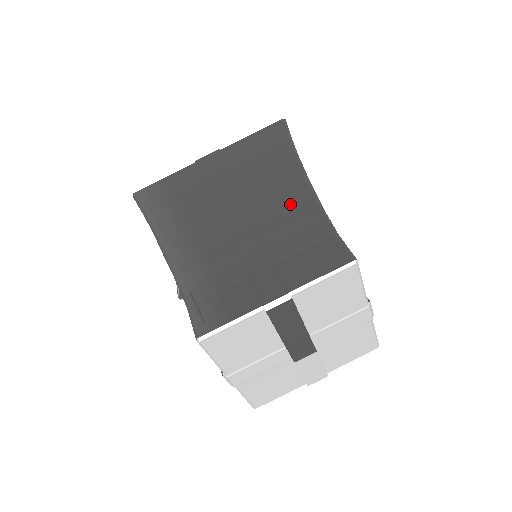
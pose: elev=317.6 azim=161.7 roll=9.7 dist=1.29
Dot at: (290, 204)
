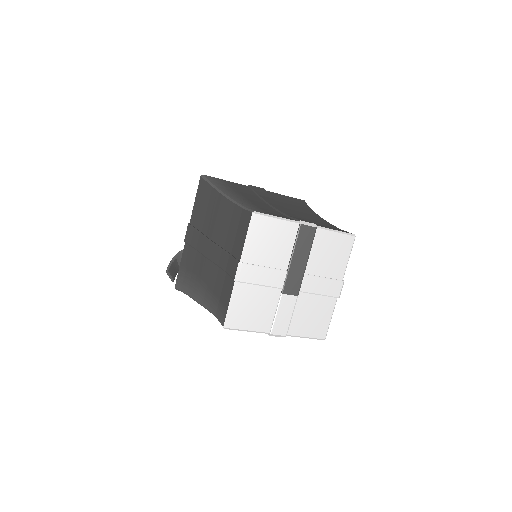
Dot at: (310, 216)
